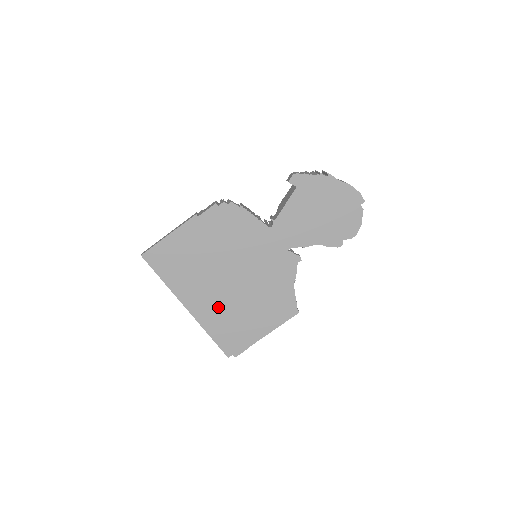
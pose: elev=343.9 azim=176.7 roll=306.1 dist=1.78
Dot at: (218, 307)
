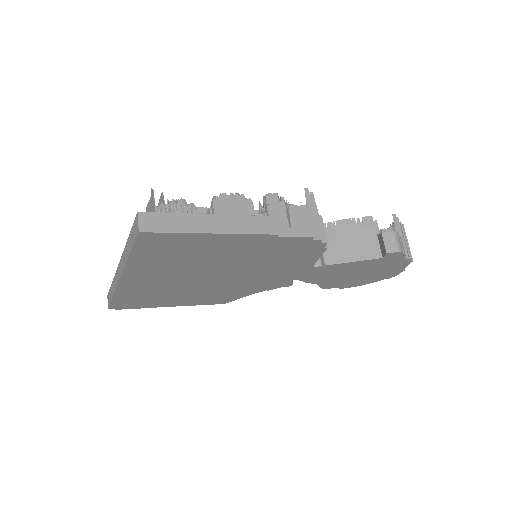
Dot at: (160, 287)
